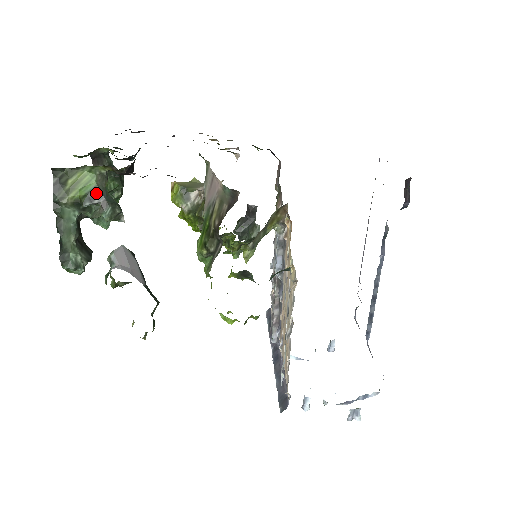
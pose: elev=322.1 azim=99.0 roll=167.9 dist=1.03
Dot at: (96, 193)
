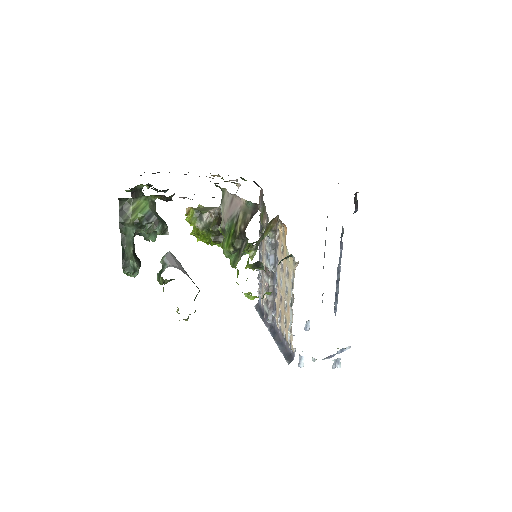
Dot at: (150, 215)
